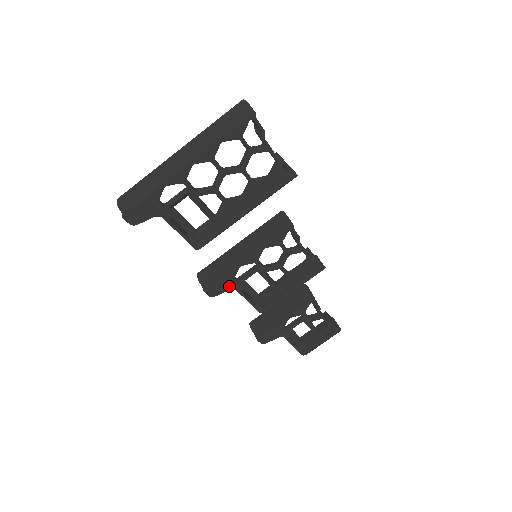
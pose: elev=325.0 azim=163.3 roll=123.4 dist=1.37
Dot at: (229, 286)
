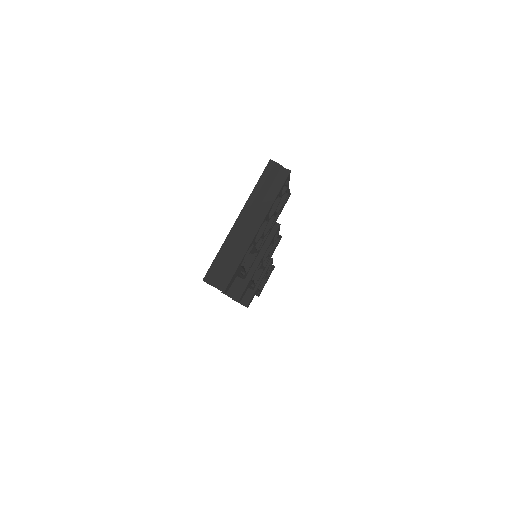
Dot at: (248, 287)
